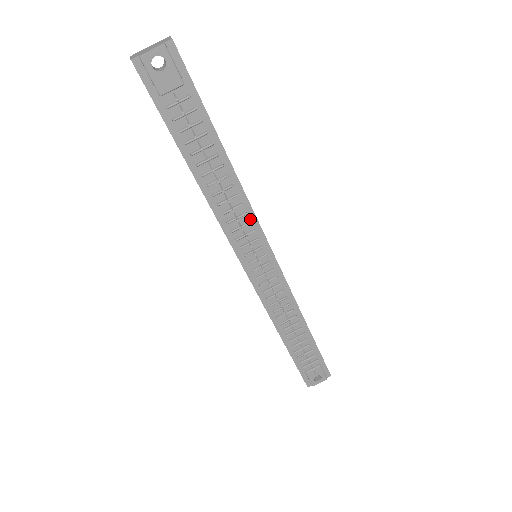
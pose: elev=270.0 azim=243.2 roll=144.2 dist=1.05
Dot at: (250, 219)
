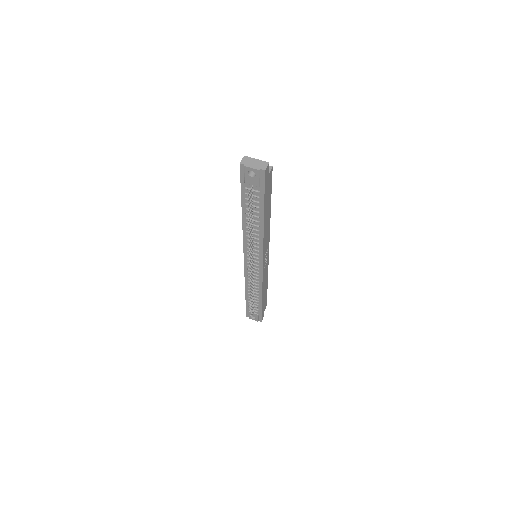
Dot at: (260, 246)
